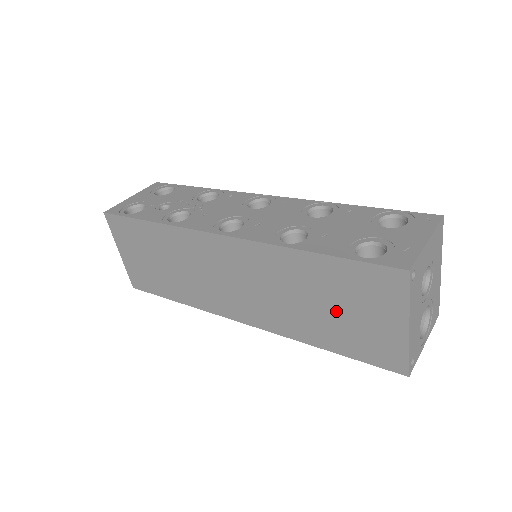
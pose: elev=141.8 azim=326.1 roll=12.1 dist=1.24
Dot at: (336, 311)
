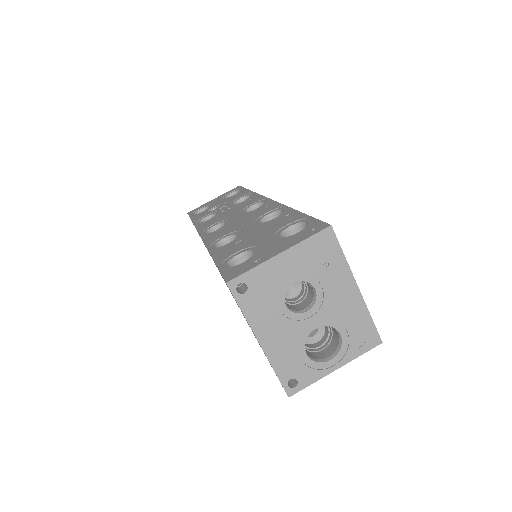
Dot at: occluded
